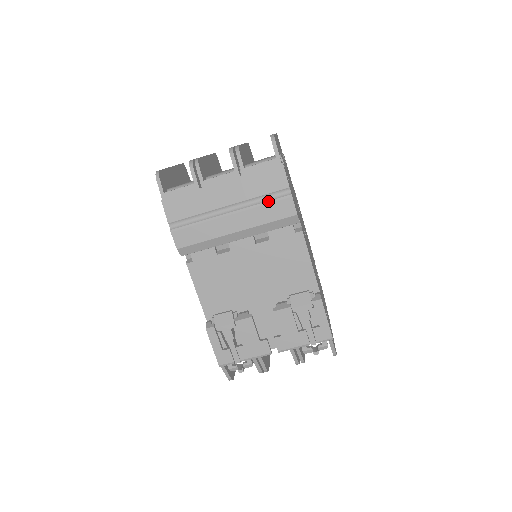
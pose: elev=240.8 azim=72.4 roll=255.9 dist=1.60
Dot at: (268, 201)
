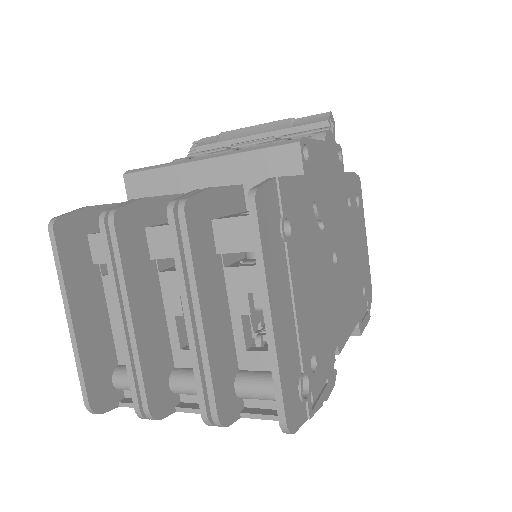
Dot at: occluded
